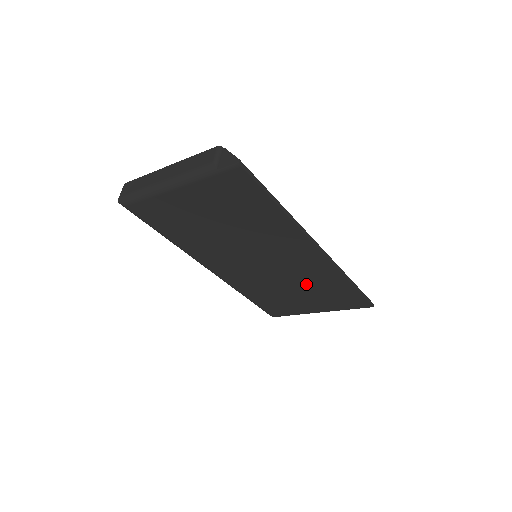
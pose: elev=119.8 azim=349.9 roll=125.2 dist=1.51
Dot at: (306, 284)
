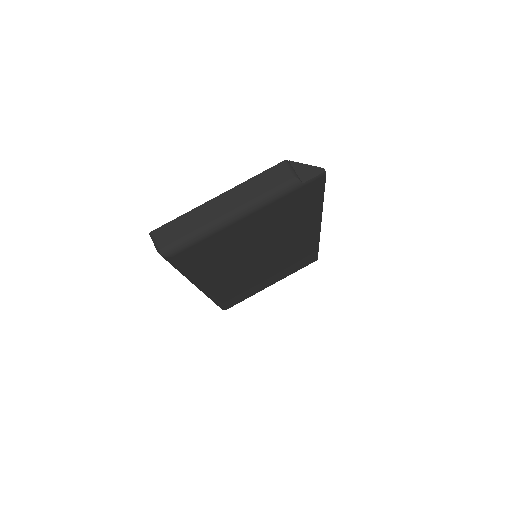
Dot at: (284, 263)
